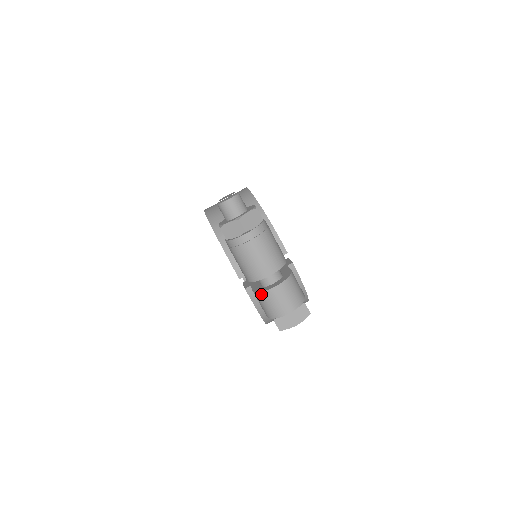
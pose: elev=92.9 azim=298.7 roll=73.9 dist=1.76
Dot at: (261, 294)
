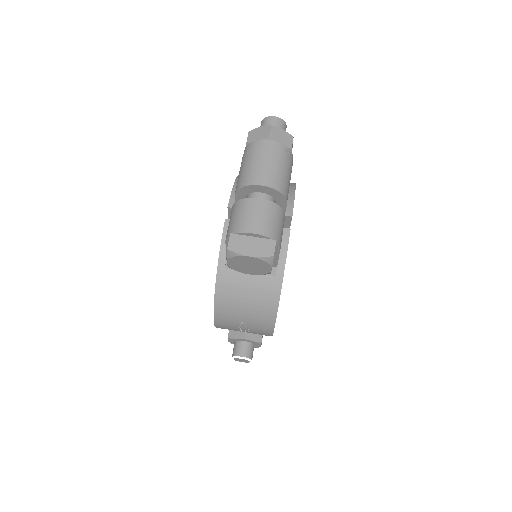
Dot at: (239, 202)
